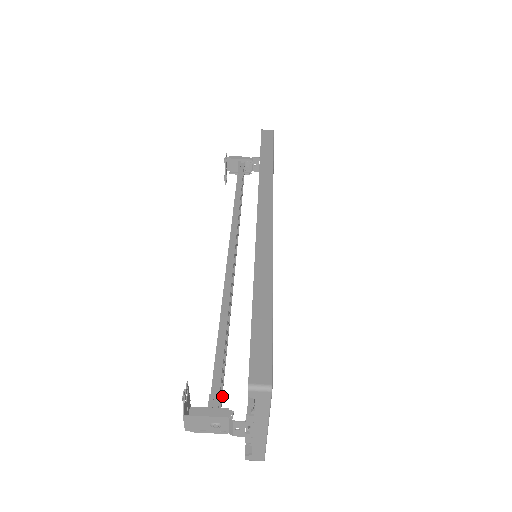
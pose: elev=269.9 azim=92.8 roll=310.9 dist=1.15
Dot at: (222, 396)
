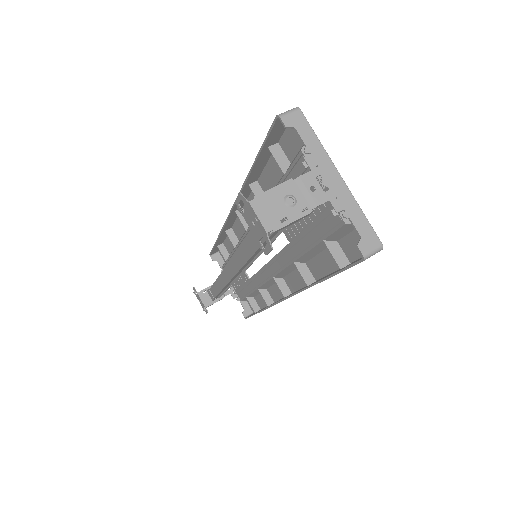
Dot at: occluded
